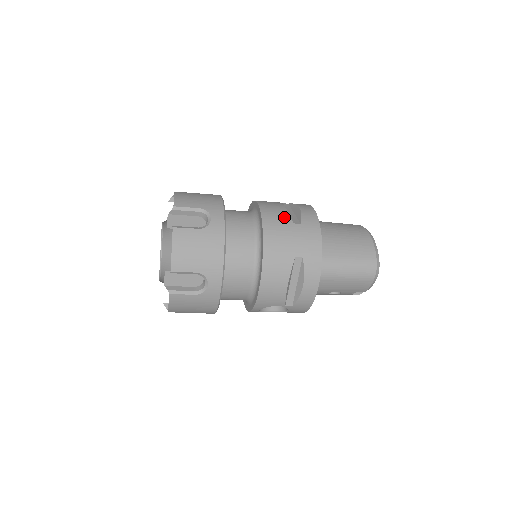
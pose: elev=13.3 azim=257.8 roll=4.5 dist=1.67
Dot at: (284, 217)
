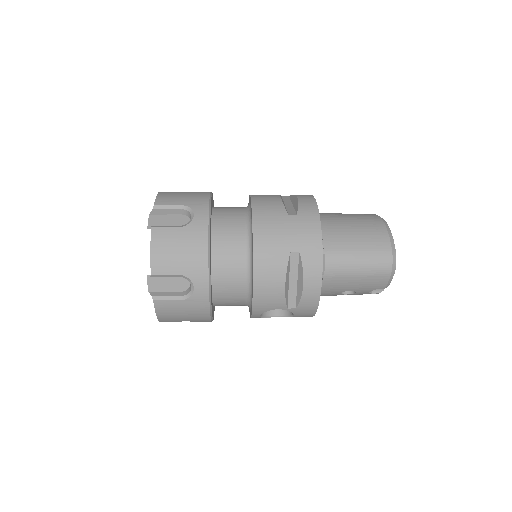
Dot at: (278, 208)
